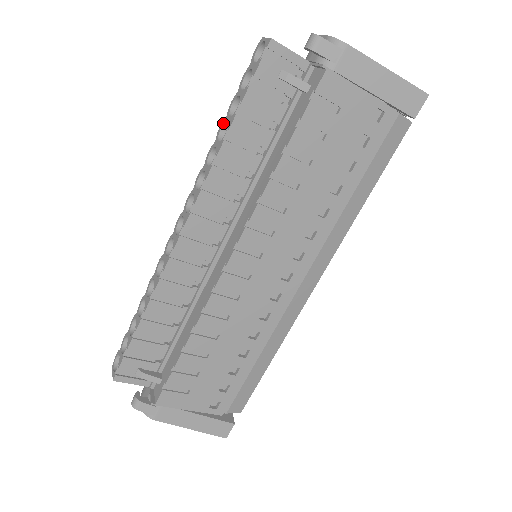
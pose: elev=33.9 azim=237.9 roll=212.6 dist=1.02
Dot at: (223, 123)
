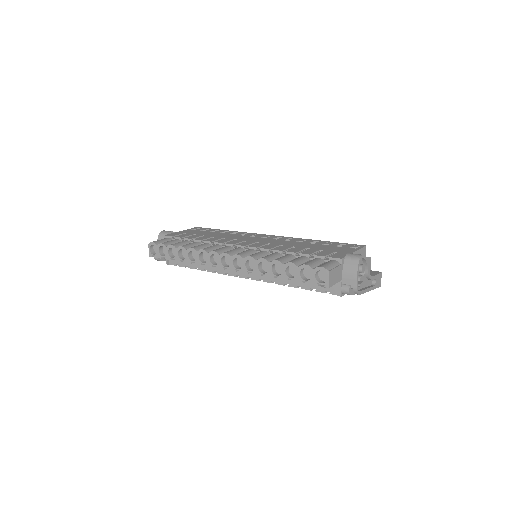
Dot at: (280, 265)
